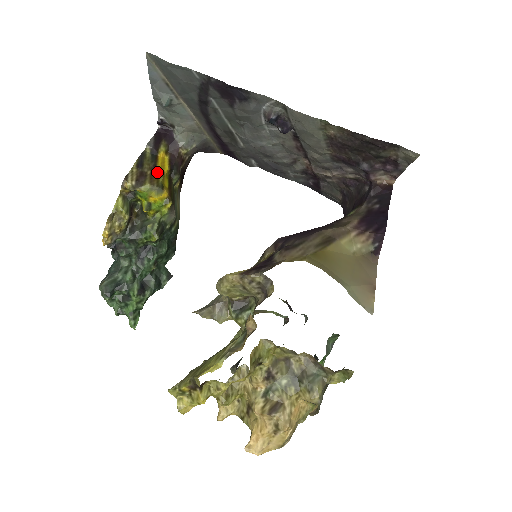
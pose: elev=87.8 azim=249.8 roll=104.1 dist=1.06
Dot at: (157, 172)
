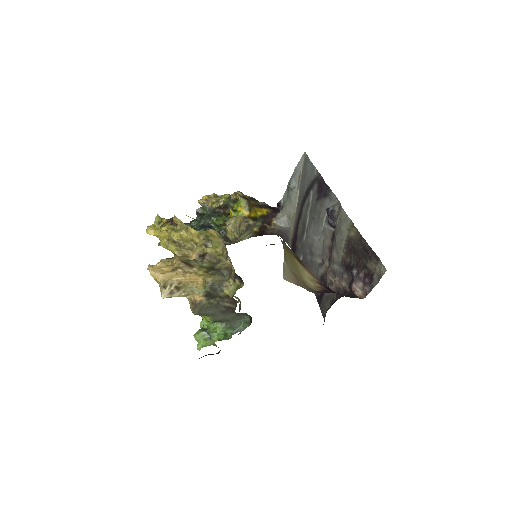
Dot at: (255, 207)
